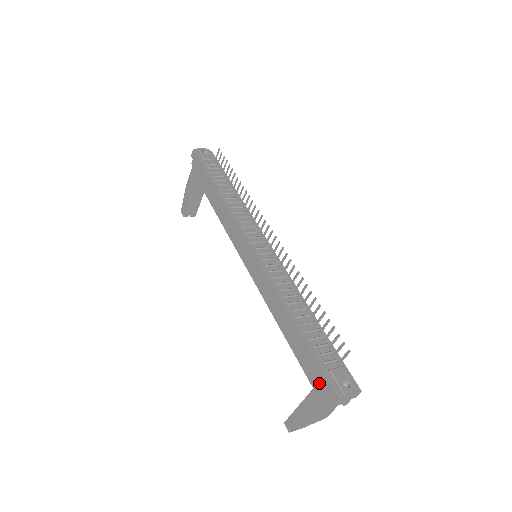
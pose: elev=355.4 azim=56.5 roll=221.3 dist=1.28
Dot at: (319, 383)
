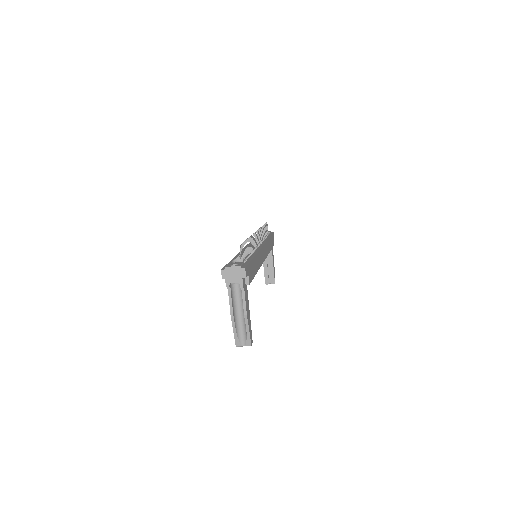
Dot at: occluded
